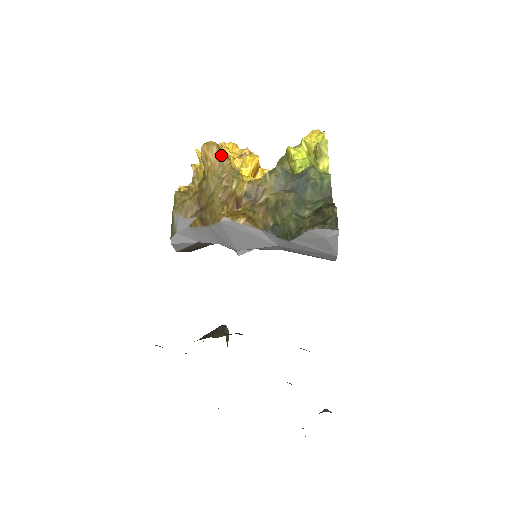
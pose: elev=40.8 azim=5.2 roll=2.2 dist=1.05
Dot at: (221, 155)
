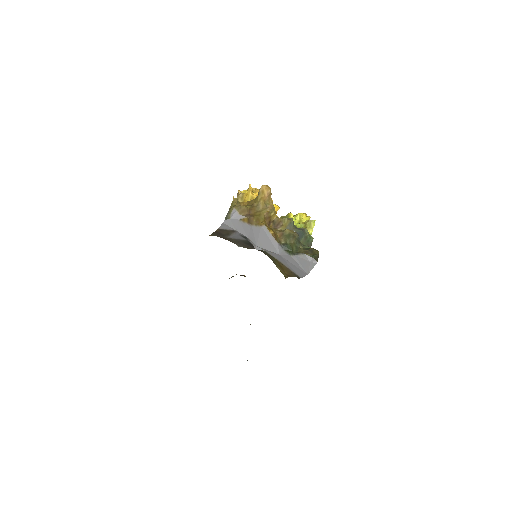
Dot at: (270, 195)
